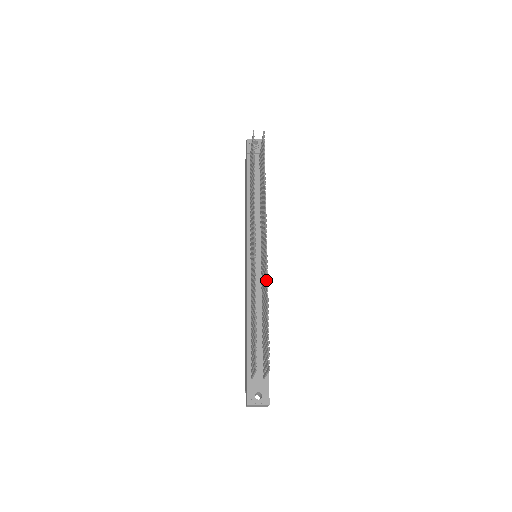
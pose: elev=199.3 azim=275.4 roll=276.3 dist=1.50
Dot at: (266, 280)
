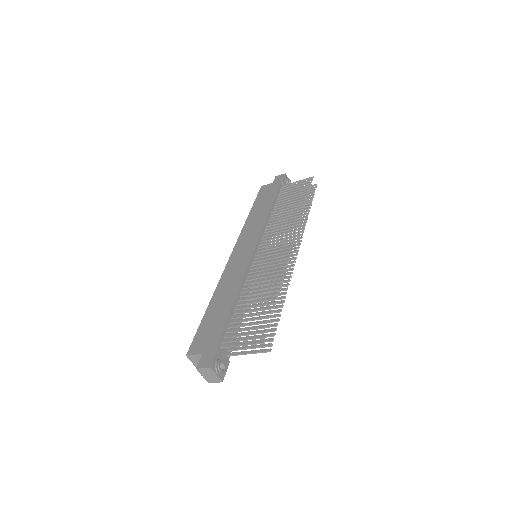
Dot at: (285, 282)
